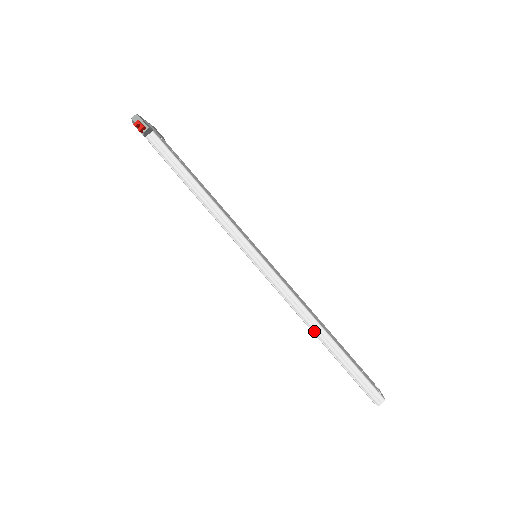
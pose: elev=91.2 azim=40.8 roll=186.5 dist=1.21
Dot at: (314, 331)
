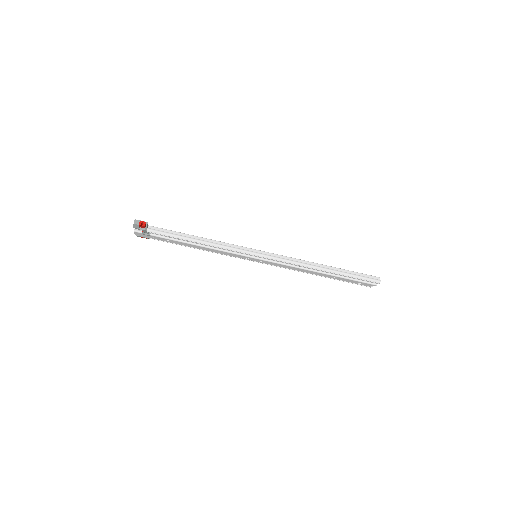
Dot at: (319, 269)
